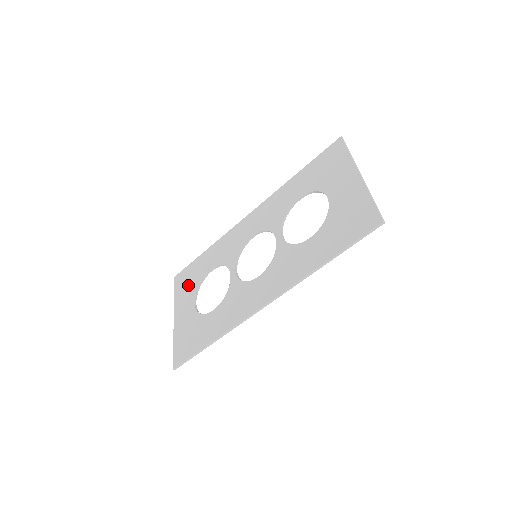
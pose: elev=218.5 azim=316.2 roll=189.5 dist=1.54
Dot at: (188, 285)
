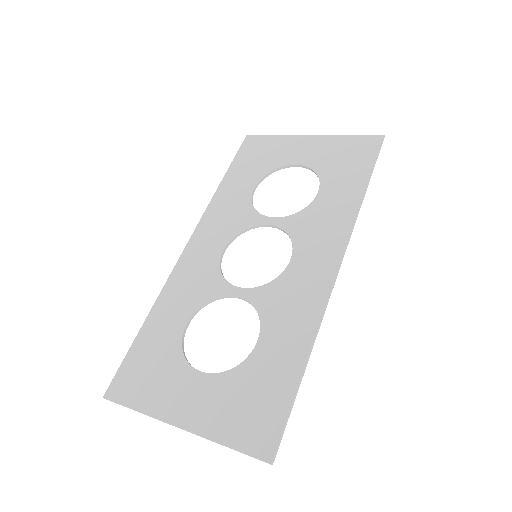
Dot at: (157, 373)
